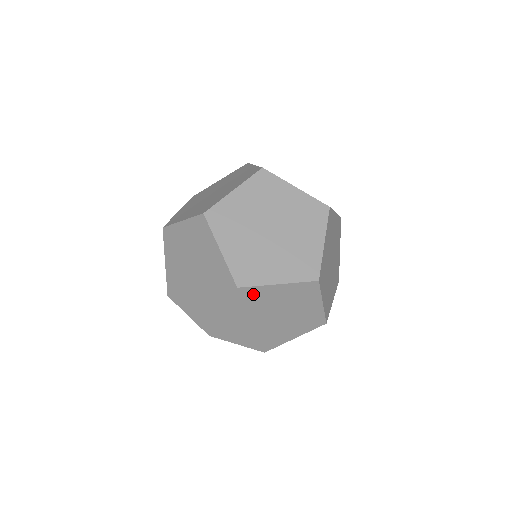
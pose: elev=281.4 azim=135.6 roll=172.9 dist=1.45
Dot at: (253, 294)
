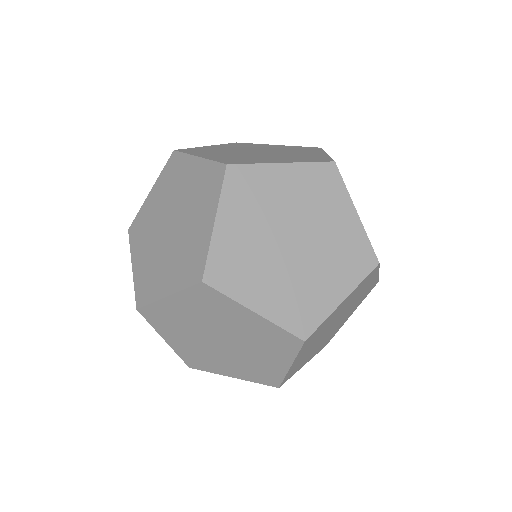
Dot at: (319, 330)
